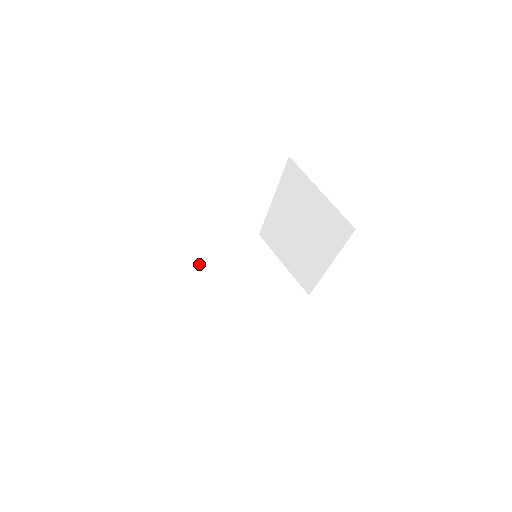
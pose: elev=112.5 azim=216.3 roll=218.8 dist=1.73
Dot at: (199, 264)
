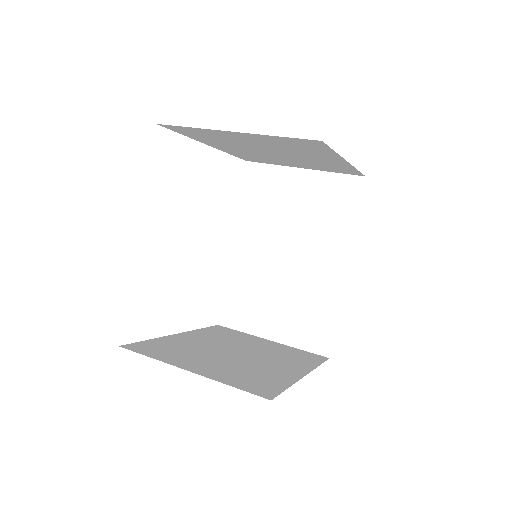
Dot at: (155, 338)
